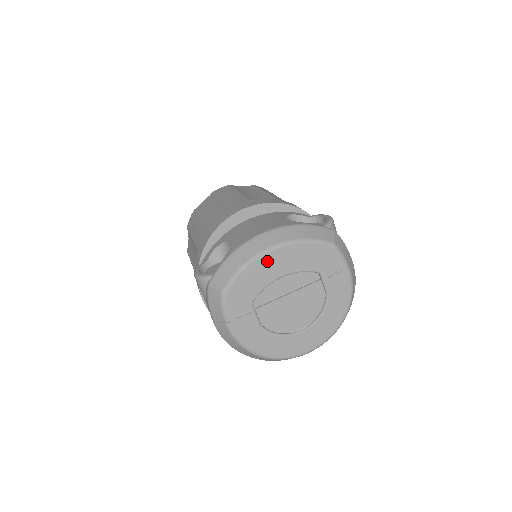
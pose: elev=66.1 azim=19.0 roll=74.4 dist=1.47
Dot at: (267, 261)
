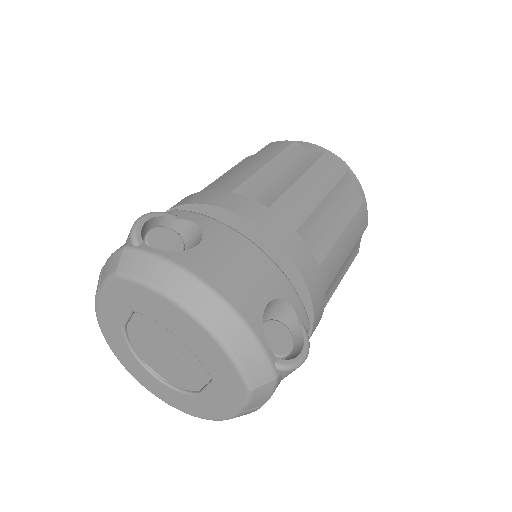
Dot at: (178, 315)
